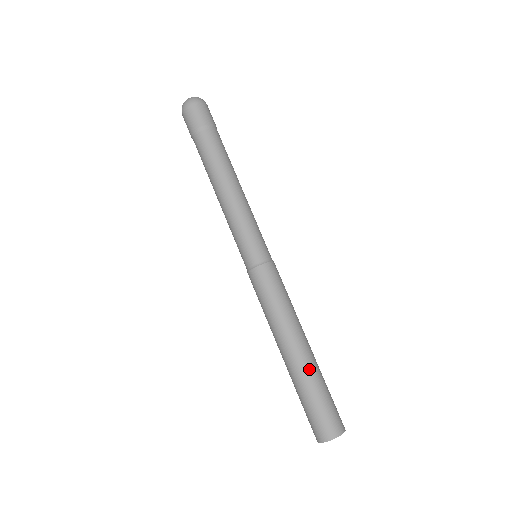
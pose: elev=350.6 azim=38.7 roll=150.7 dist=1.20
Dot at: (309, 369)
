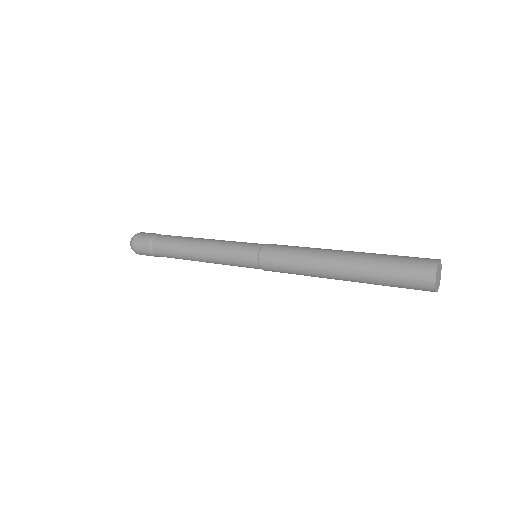
Dot at: (366, 253)
